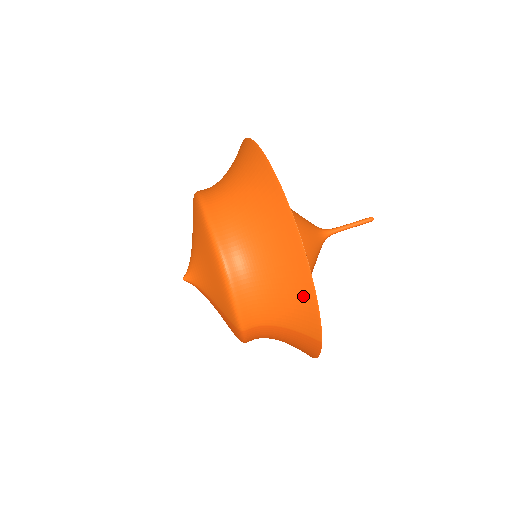
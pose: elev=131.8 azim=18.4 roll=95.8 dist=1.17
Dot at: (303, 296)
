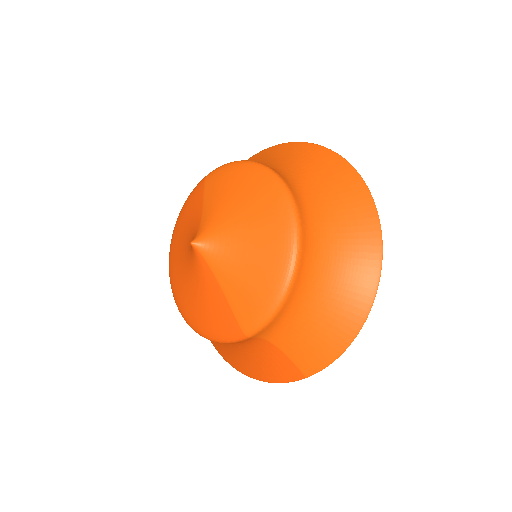
Dot at: (337, 336)
